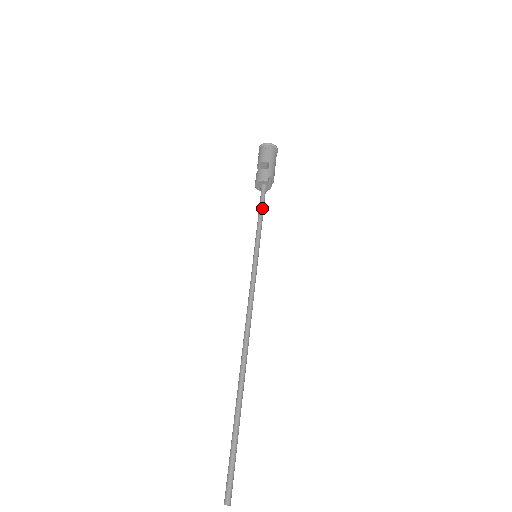
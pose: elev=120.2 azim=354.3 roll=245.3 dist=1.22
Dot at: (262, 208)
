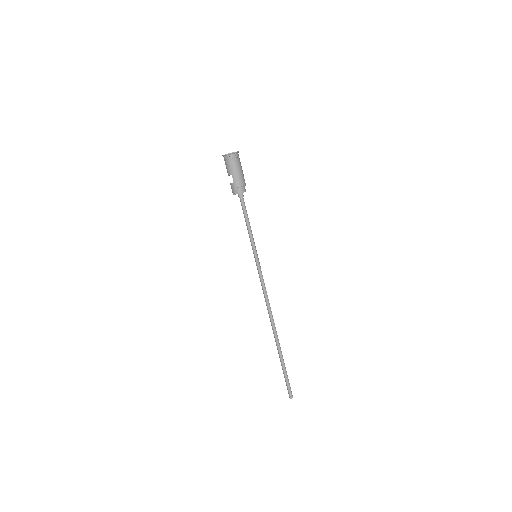
Dot at: (245, 216)
